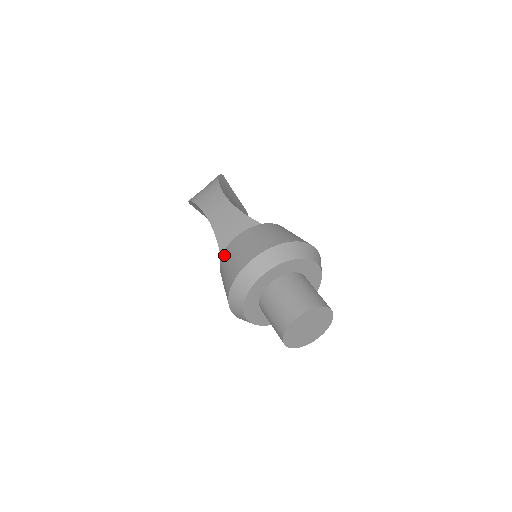
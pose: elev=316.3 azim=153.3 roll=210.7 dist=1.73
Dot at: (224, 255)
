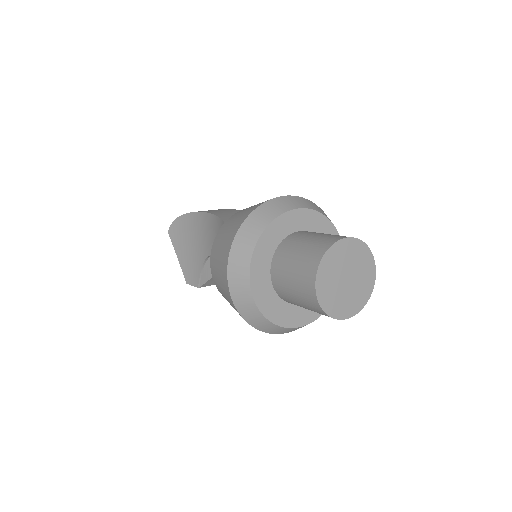
Dot at: (233, 215)
